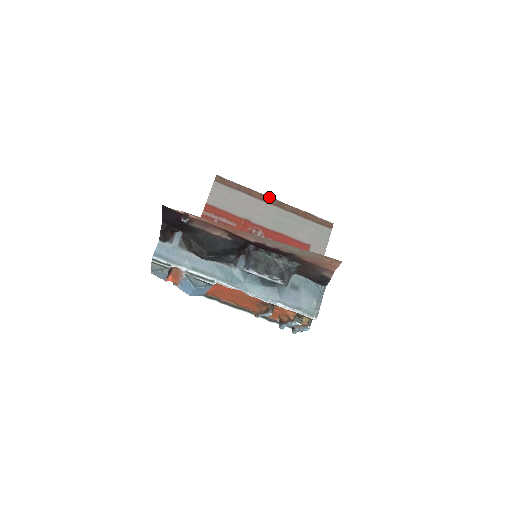
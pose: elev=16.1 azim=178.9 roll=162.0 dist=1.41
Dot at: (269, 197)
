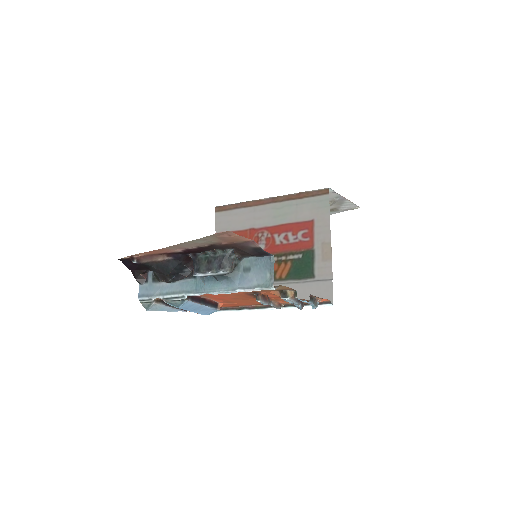
Dot at: (262, 199)
